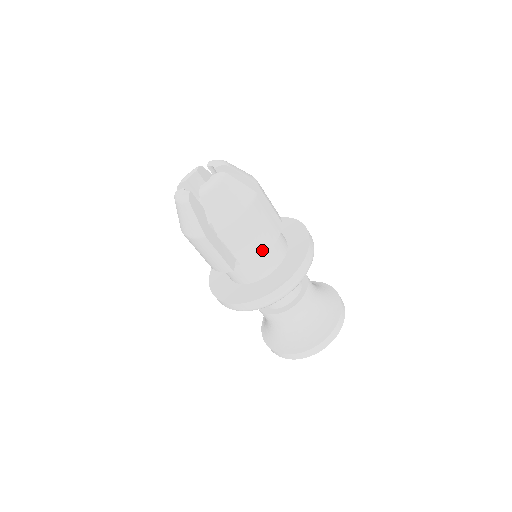
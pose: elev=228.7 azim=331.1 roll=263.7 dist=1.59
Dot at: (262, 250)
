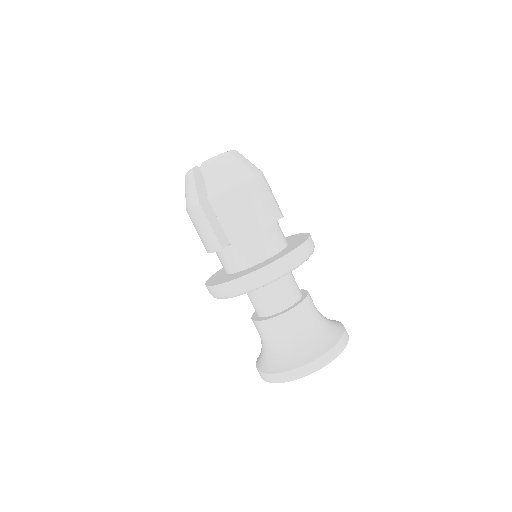
Dot at: (252, 229)
